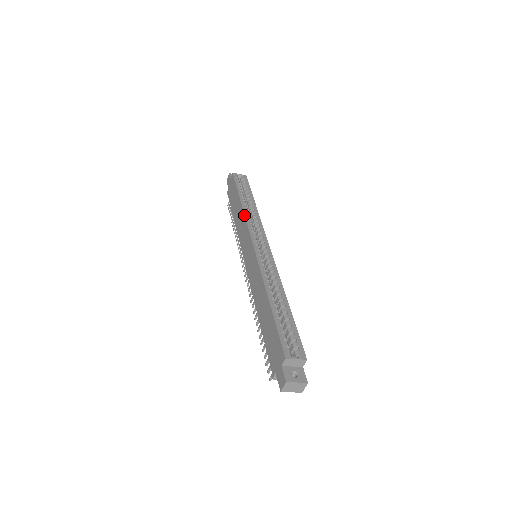
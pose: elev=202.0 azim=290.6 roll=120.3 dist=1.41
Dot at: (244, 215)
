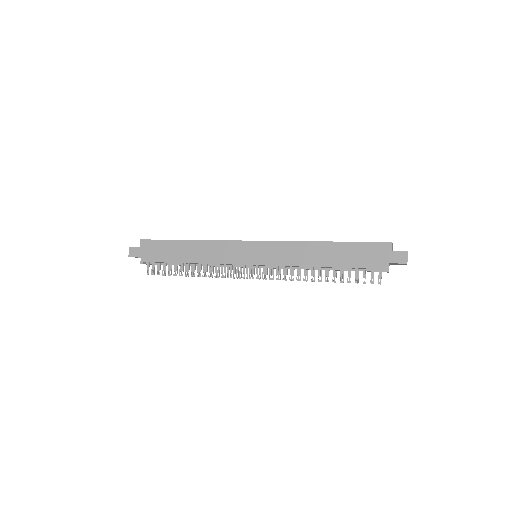
Dot at: (212, 240)
